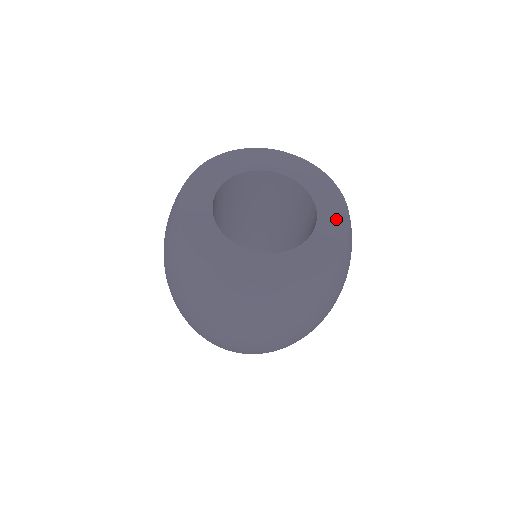
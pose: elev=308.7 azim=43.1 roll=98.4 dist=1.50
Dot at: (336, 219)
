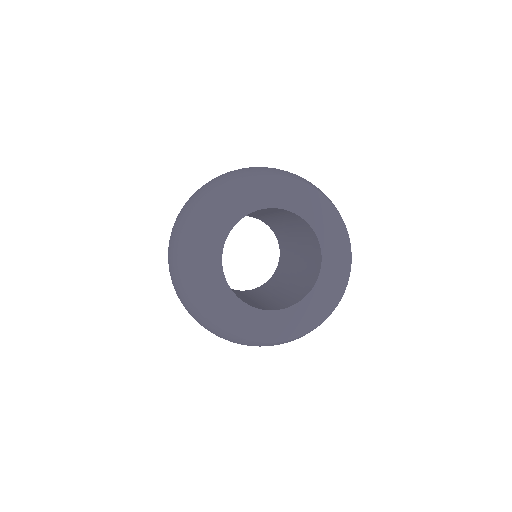
Dot at: (324, 303)
